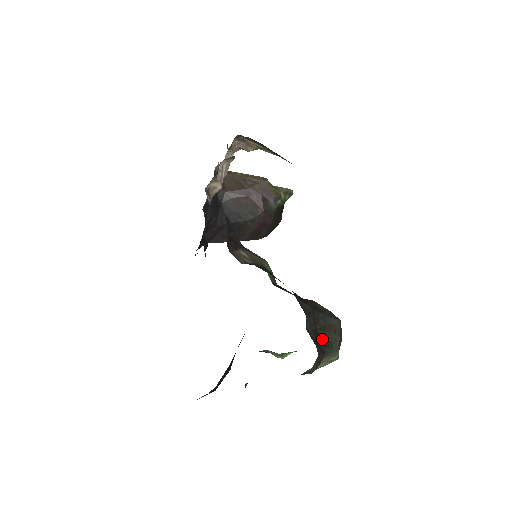
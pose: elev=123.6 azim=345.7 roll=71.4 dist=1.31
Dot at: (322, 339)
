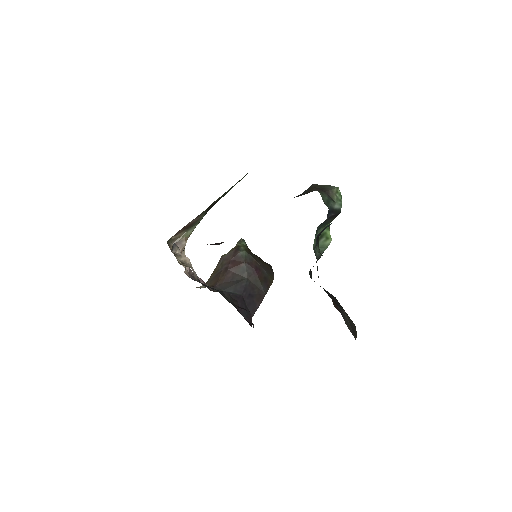
Dot at: occluded
